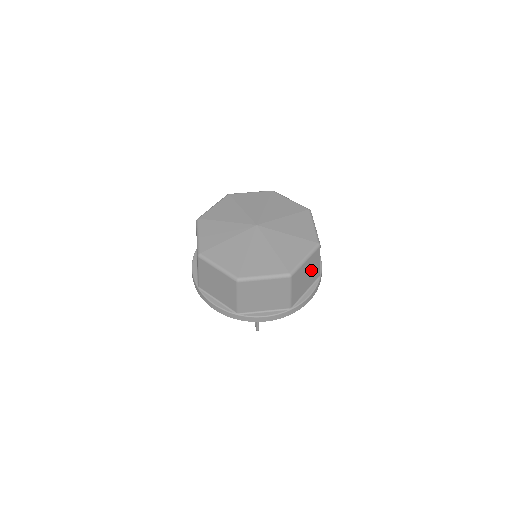
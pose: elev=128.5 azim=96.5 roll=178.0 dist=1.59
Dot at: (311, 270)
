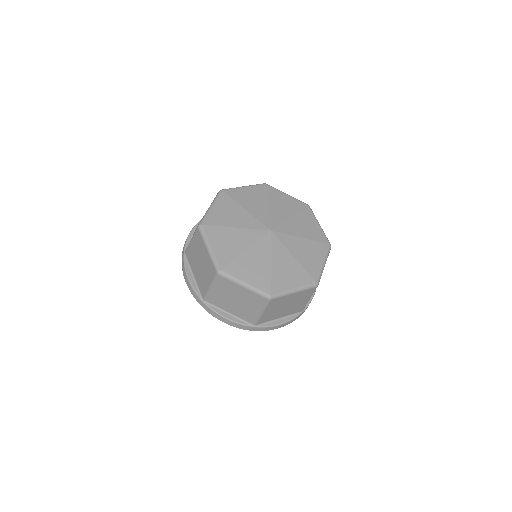
Dot at: (295, 303)
